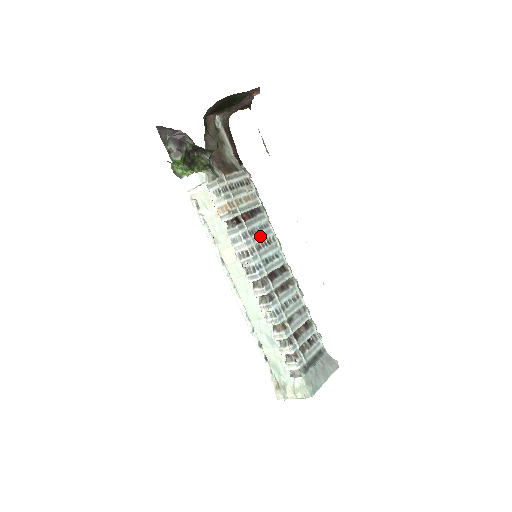
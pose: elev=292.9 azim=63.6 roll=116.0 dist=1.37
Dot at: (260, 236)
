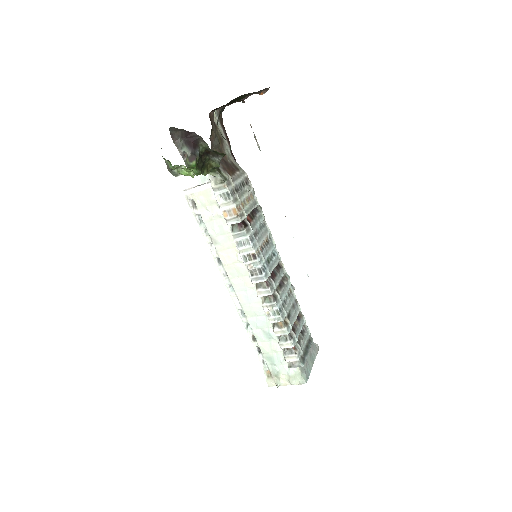
Dot at: (261, 237)
